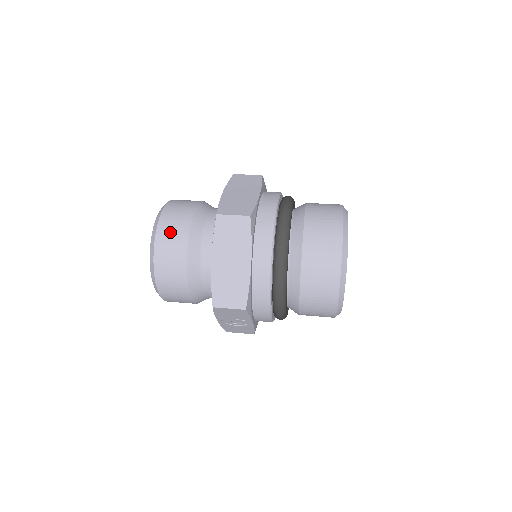
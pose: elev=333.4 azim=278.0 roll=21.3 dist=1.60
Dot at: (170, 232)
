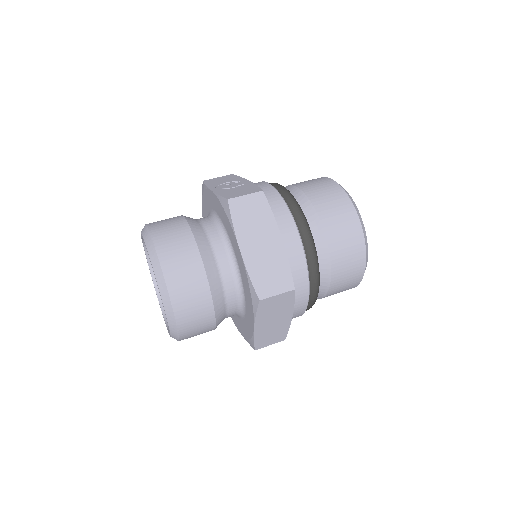
Dot at: (191, 309)
